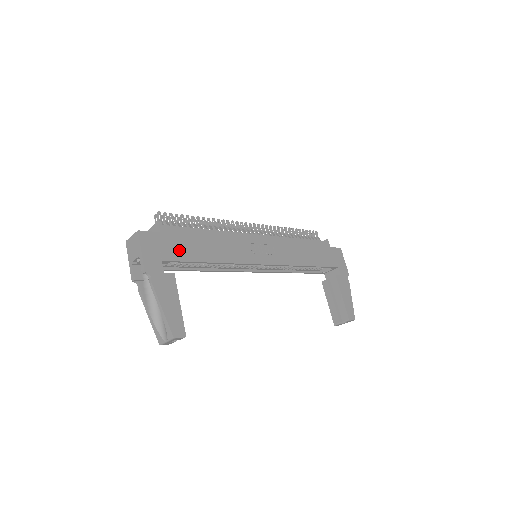
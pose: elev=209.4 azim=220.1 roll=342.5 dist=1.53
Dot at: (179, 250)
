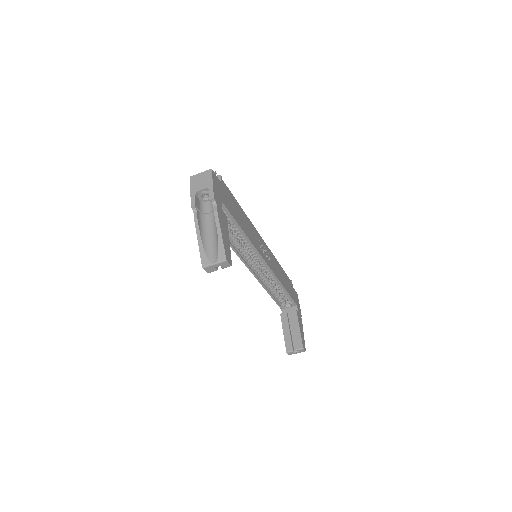
Dot at: (229, 204)
